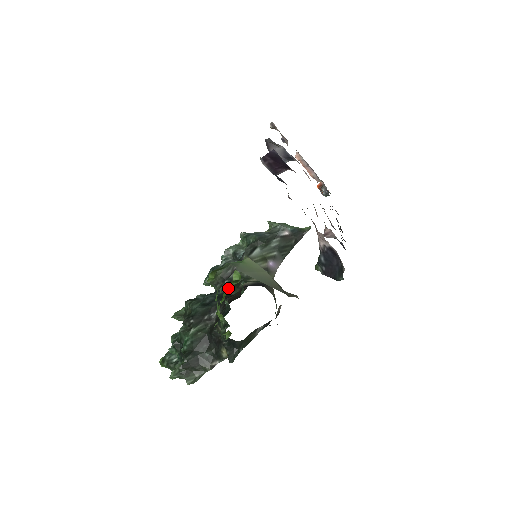
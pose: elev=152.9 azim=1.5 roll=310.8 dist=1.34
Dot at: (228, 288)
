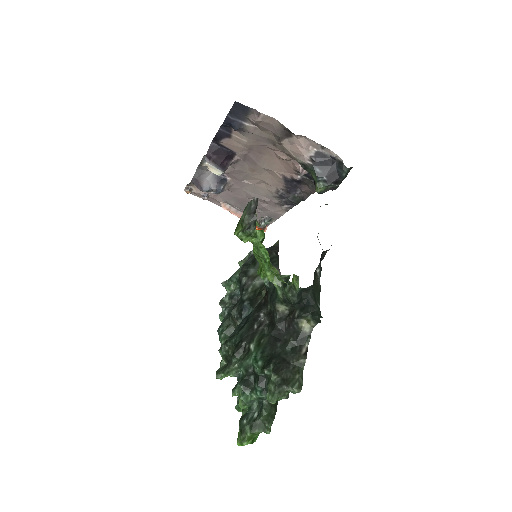
Dot at: (252, 304)
